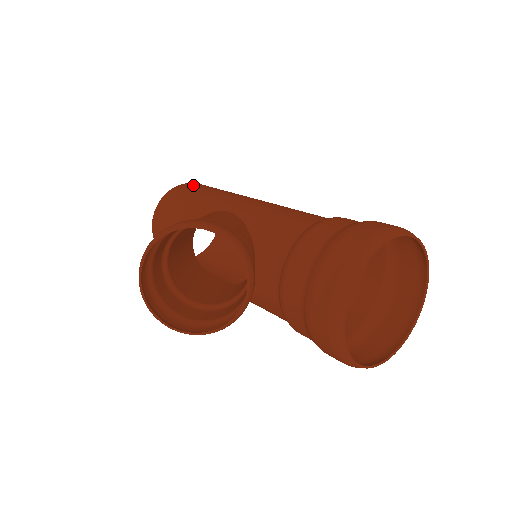
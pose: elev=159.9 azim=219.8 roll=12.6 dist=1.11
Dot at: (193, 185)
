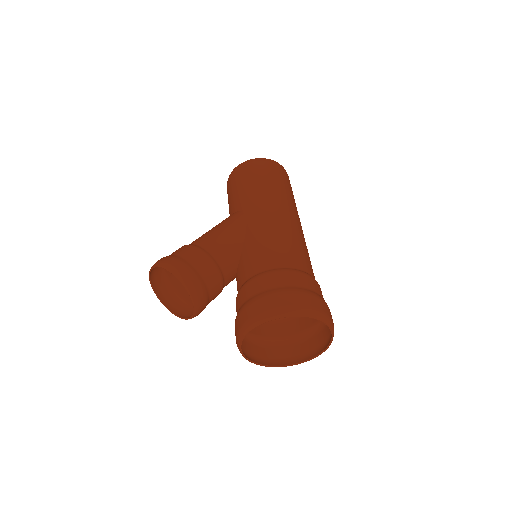
Dot at: (255, 166)
